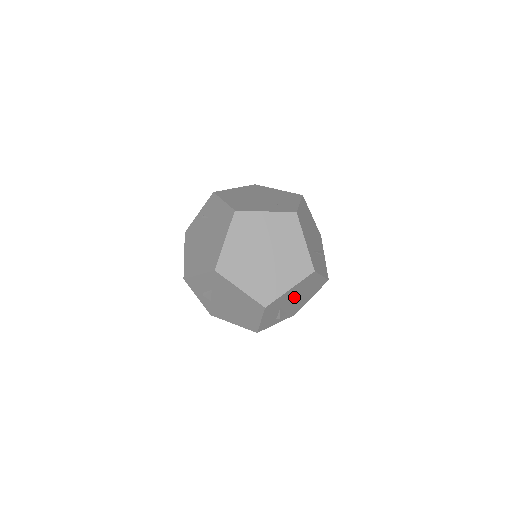
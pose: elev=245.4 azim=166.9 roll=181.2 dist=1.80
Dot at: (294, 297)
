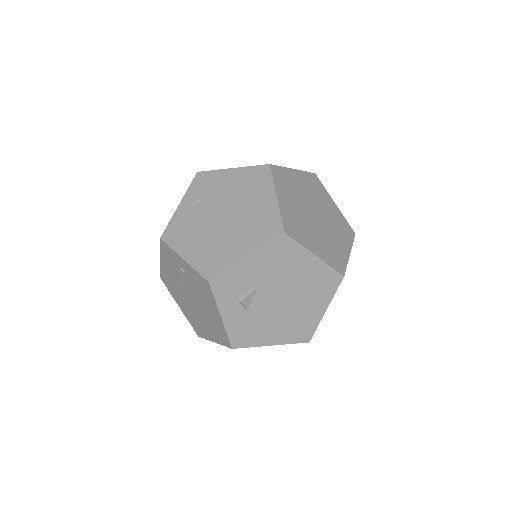
Dot at: occluded
